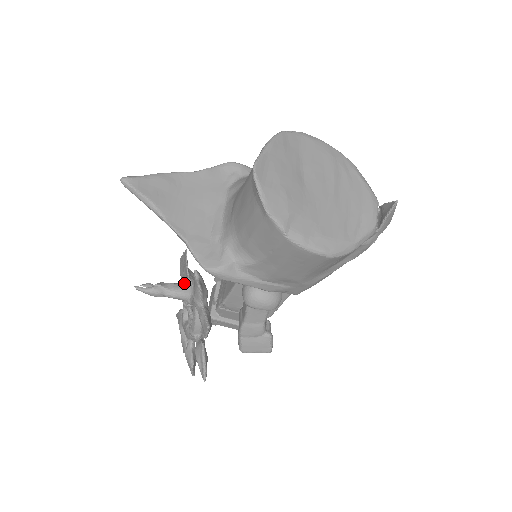
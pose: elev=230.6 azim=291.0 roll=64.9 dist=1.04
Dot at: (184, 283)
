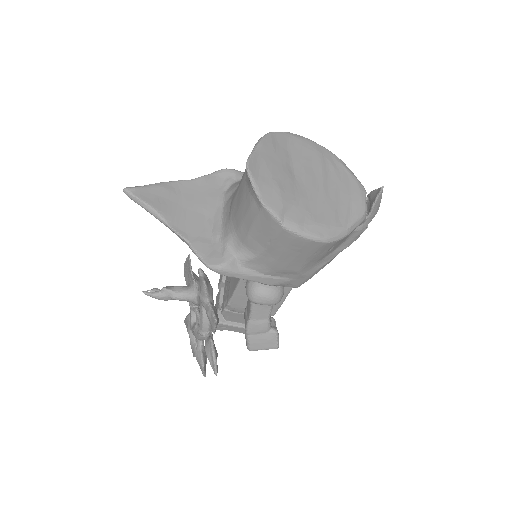
Dot at: (189, 285)
